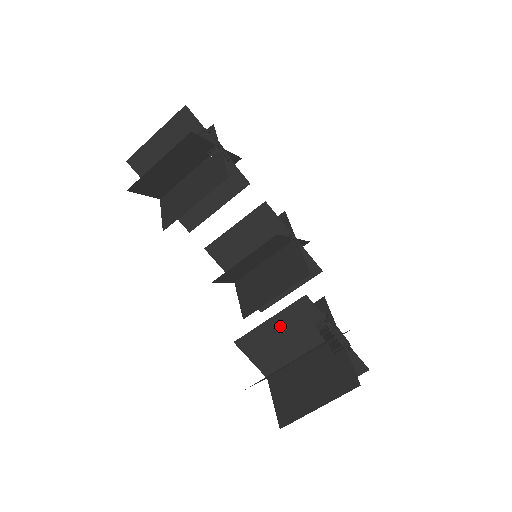
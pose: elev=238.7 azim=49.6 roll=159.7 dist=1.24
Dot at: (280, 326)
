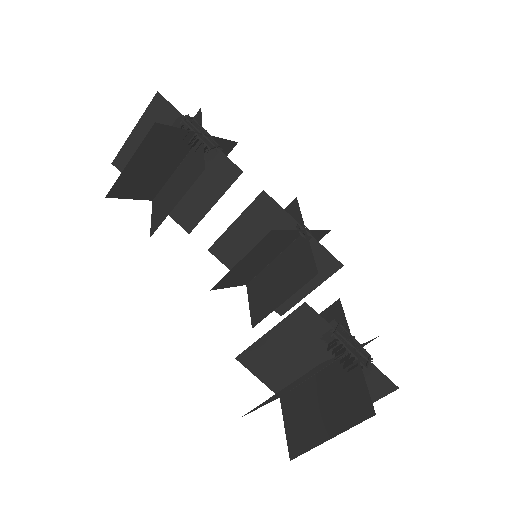
Dot at: (282, 339)
